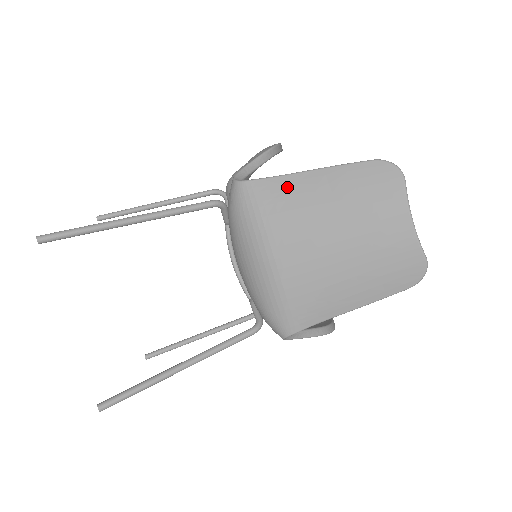
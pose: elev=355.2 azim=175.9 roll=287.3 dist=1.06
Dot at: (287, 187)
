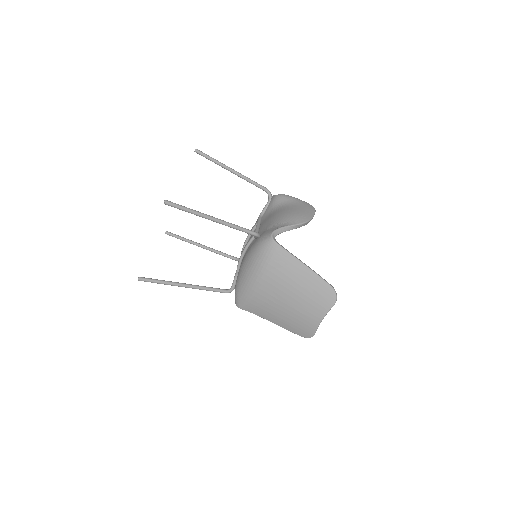
Dot at: (289, 262)
